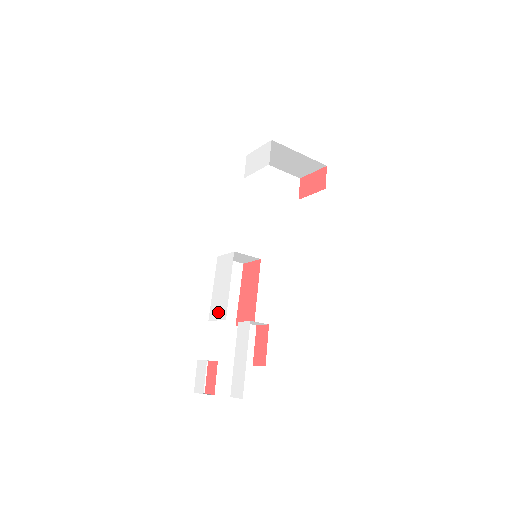
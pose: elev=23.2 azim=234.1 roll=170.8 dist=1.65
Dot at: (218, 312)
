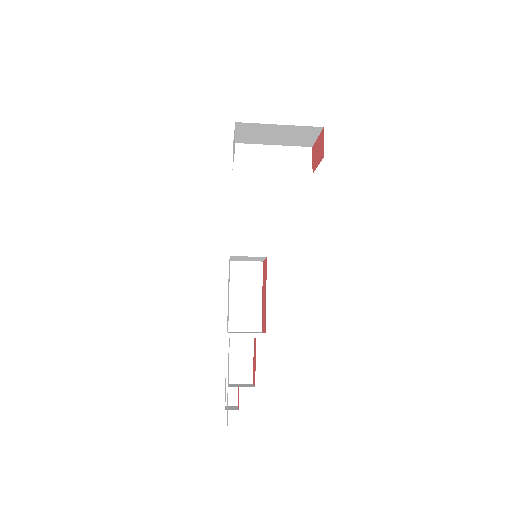
Dot at: occluded
